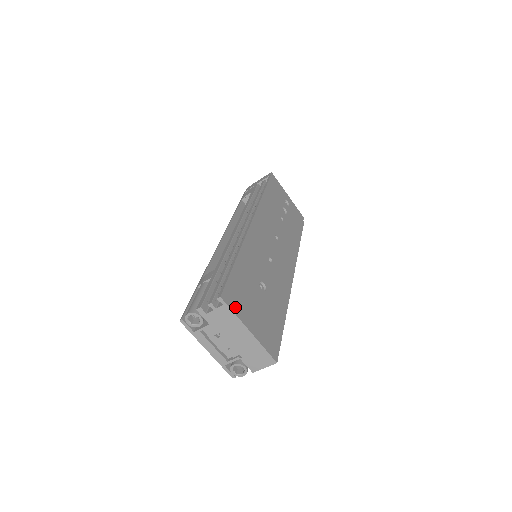
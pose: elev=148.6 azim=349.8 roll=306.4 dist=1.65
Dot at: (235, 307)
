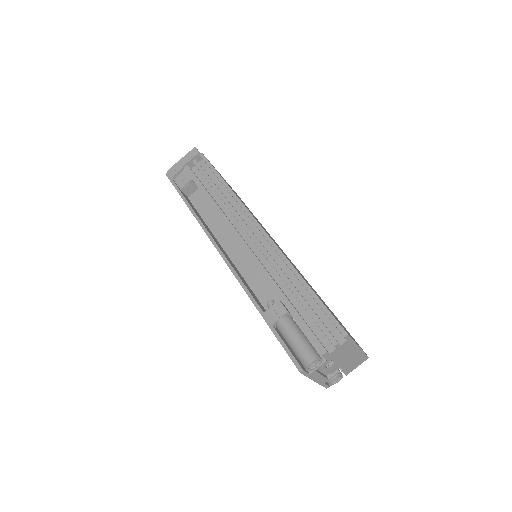
Dot at: occluded
